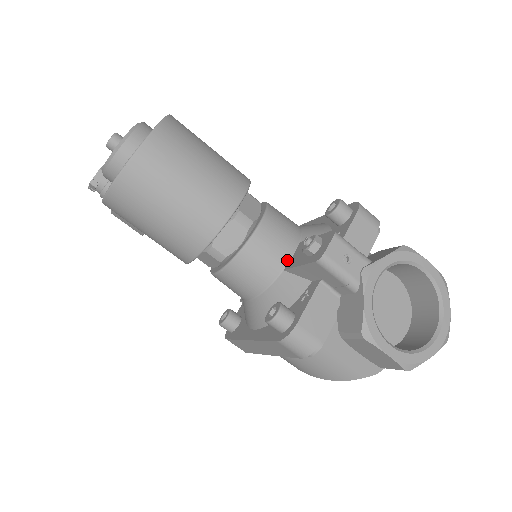
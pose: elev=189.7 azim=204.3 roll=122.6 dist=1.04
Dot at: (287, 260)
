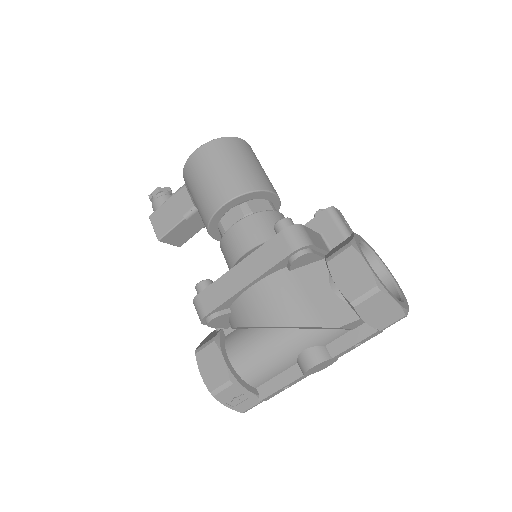
Dot at: occluded
